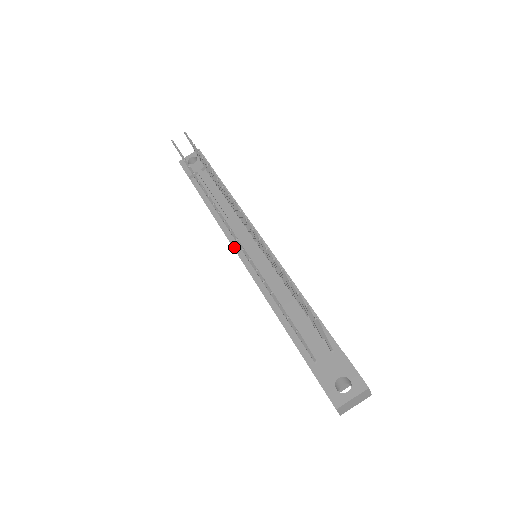
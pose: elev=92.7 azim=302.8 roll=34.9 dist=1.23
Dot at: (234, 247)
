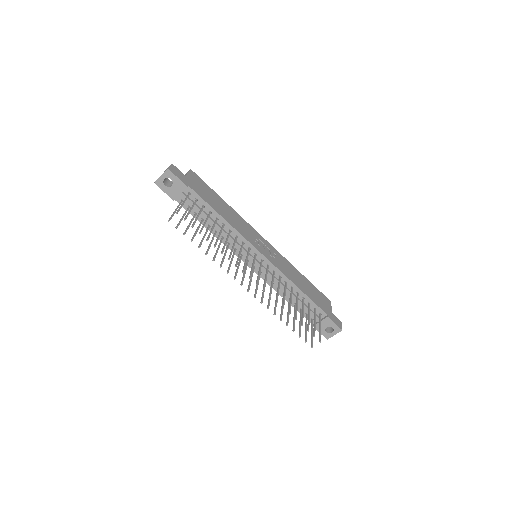
Dot at: (241, 259)
